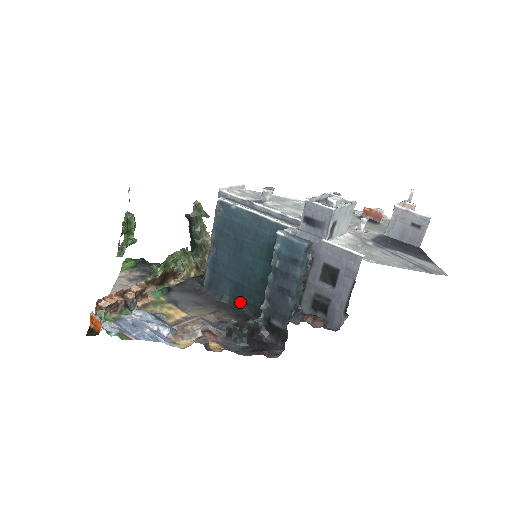
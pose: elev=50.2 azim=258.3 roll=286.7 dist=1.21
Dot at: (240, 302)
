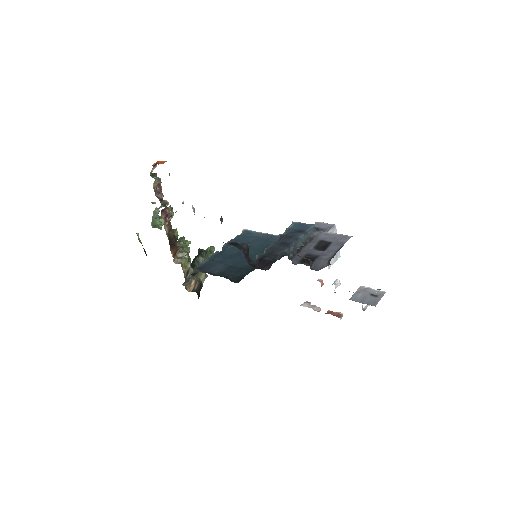
Dot at: (226, 276)
